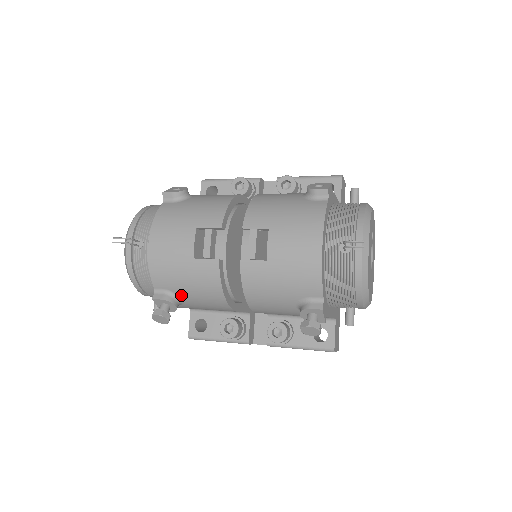
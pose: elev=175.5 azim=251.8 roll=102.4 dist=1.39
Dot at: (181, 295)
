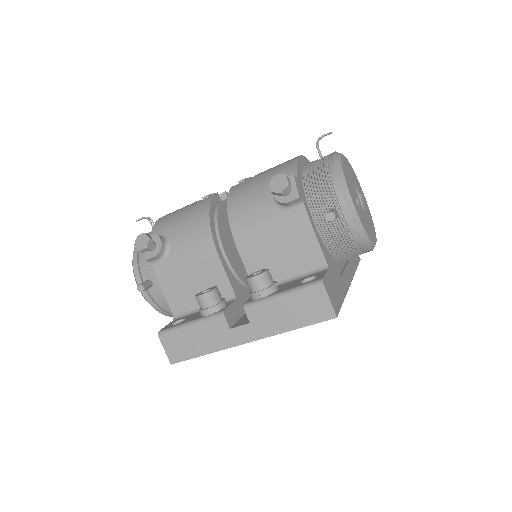
Dot at: (171, 236)
